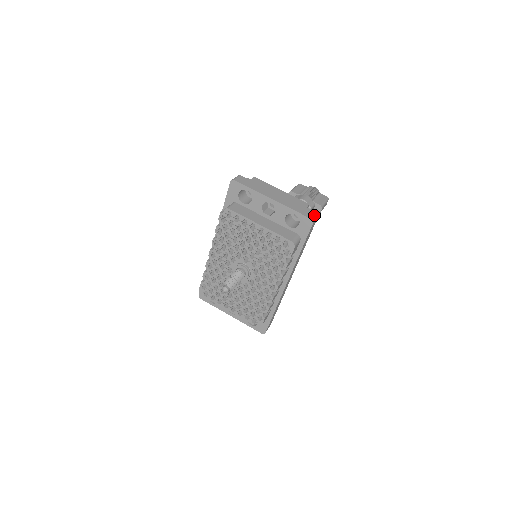
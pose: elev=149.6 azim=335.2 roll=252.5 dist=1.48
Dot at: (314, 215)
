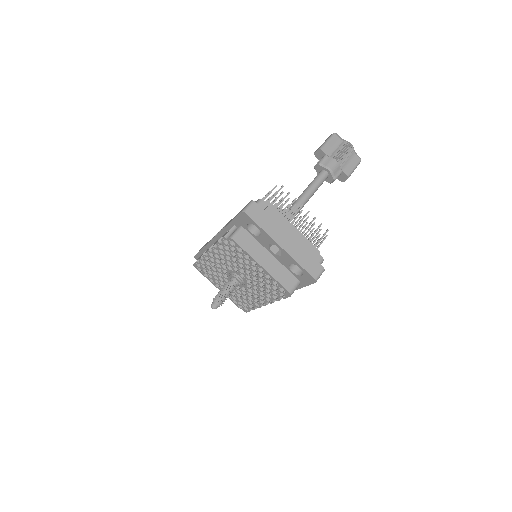
Dot at: (320, 272)
